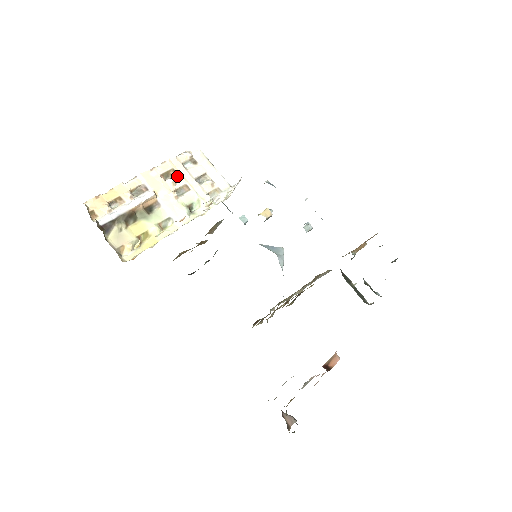
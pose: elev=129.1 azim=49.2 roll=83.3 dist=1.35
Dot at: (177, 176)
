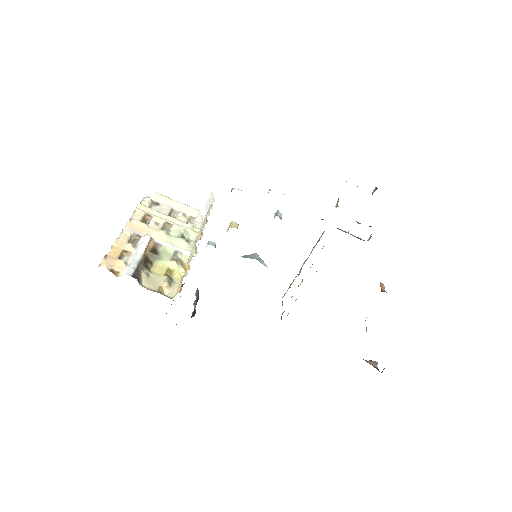
Dot at: (154, 218)
